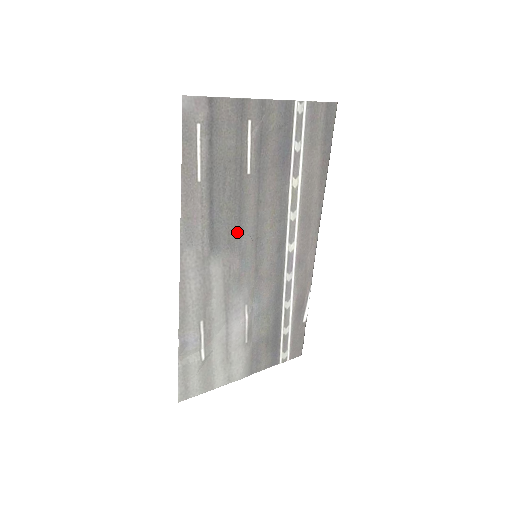
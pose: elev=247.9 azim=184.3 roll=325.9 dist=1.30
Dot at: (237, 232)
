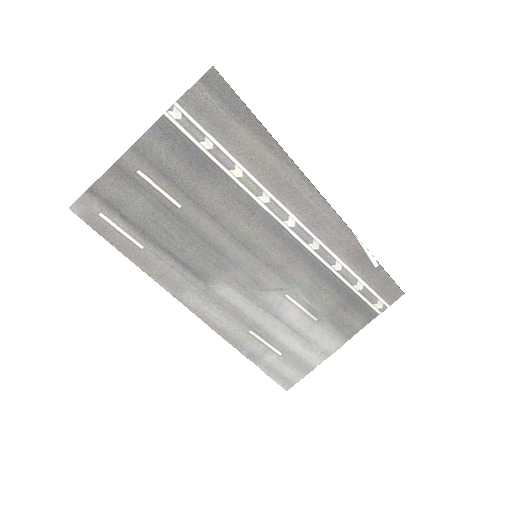
Dot at: (216, 254)
